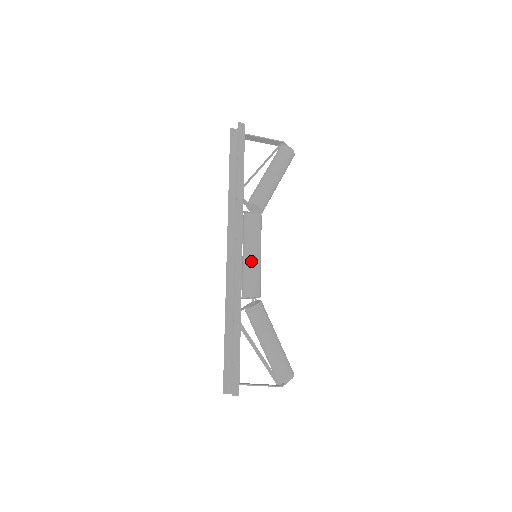
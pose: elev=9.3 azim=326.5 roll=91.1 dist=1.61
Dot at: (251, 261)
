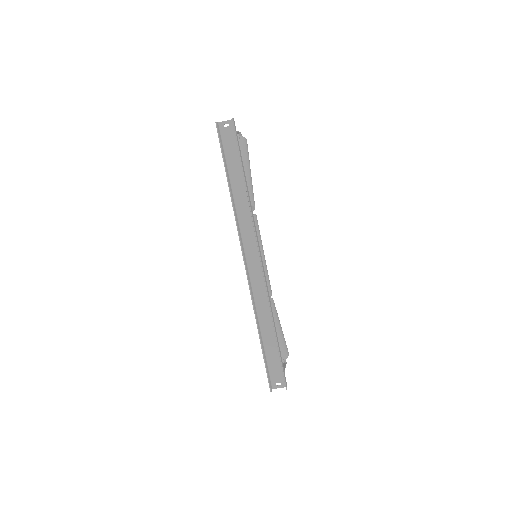
Dot at: (263, 263)
